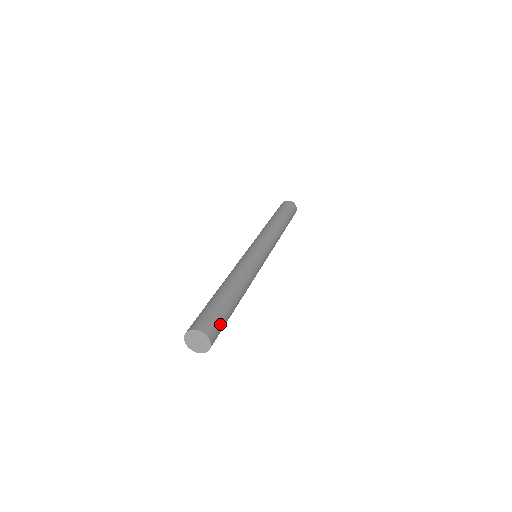
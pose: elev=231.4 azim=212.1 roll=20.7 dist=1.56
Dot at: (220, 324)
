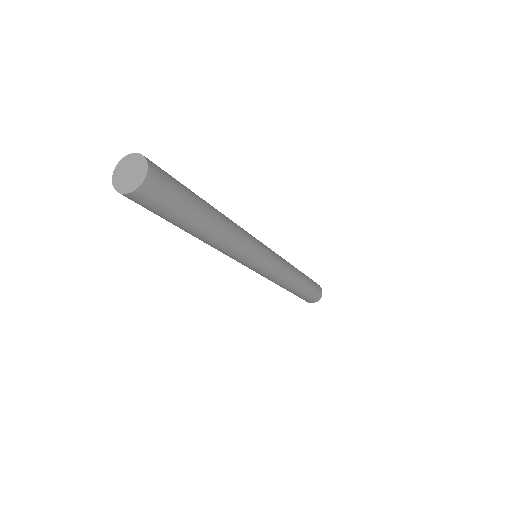
Dot at: (173, 189)
